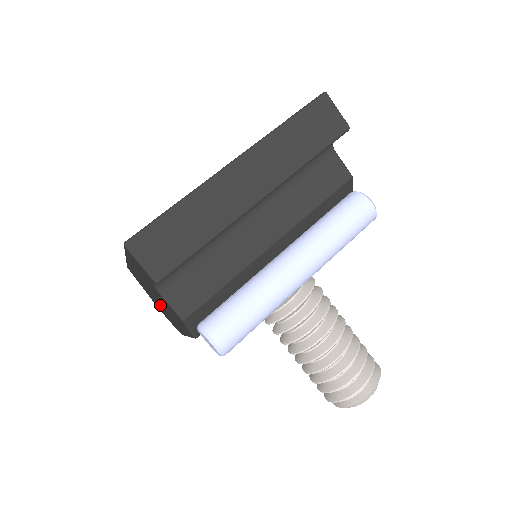
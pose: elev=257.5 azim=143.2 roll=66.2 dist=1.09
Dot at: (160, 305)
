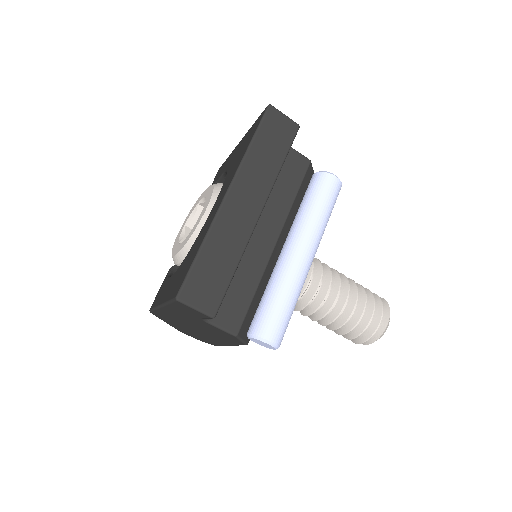
Dot at: (194, 331)
